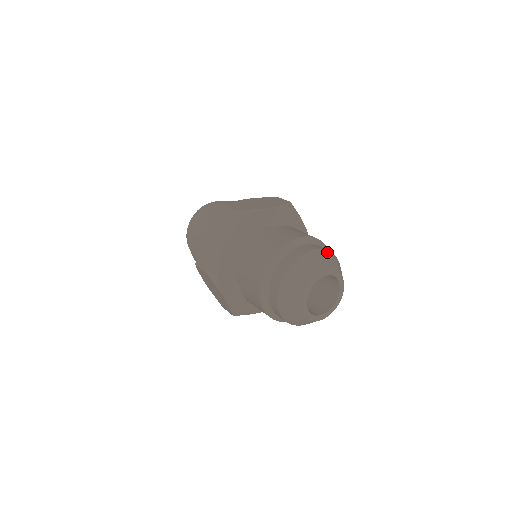
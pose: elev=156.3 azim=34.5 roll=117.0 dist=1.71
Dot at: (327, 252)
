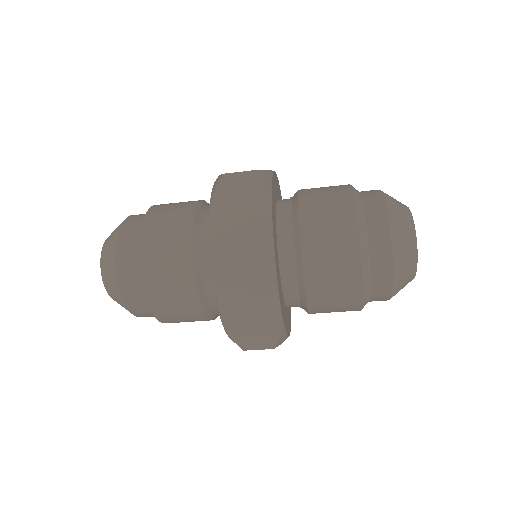
Dot at: occluded
